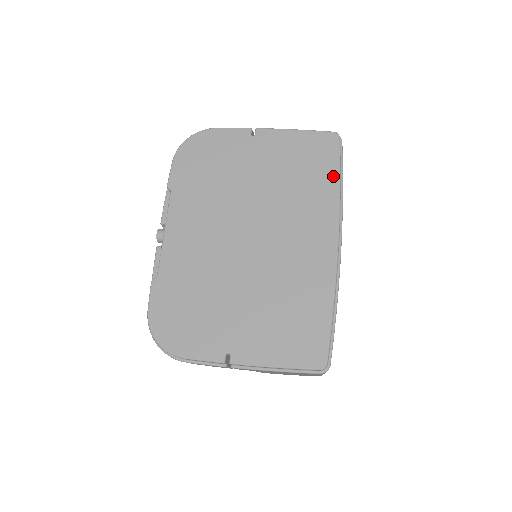
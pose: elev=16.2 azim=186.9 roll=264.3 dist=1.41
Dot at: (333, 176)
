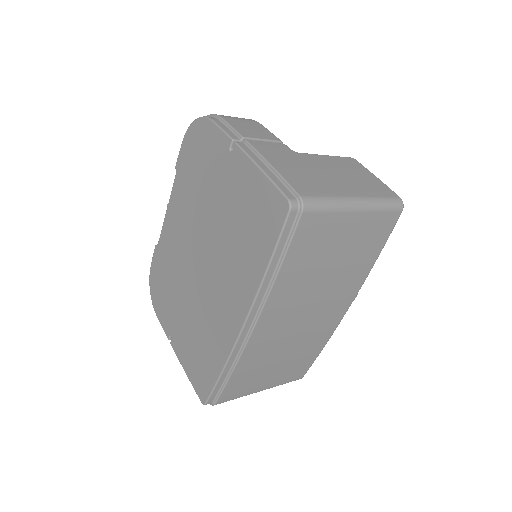
Dot at: (265, 256)
